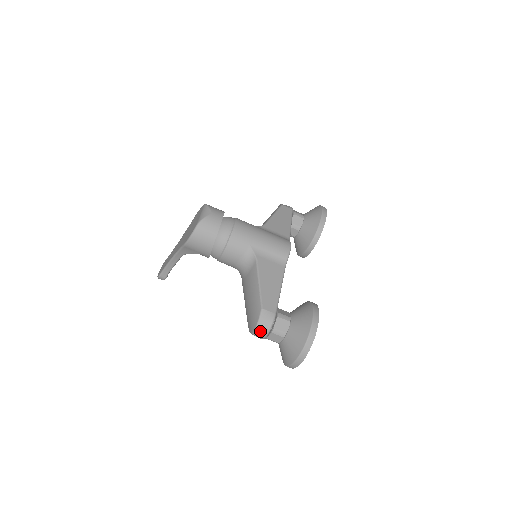
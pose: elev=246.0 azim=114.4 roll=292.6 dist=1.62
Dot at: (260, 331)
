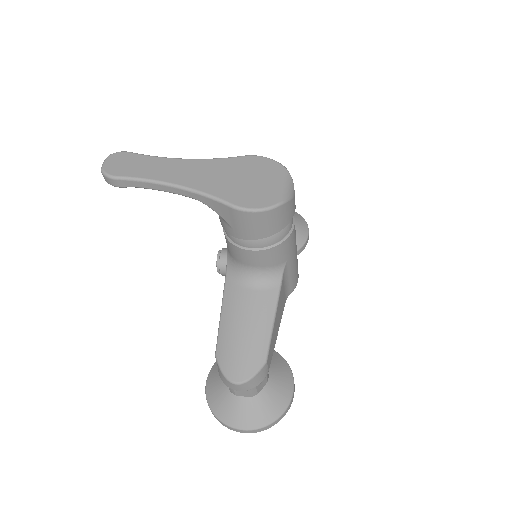
Dot at: (245, 386)
